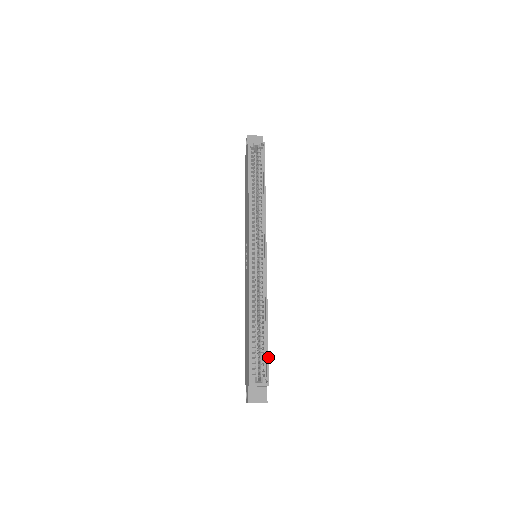
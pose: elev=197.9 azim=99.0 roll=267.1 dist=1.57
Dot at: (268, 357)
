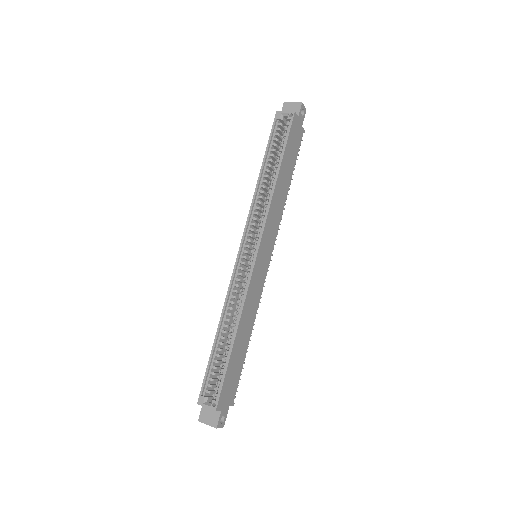
Dot at: (224, 379)
